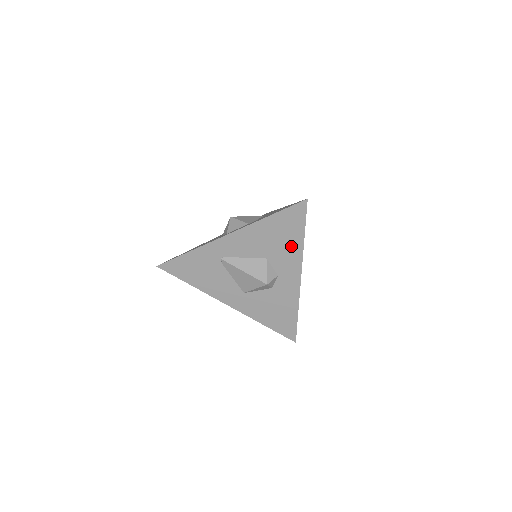
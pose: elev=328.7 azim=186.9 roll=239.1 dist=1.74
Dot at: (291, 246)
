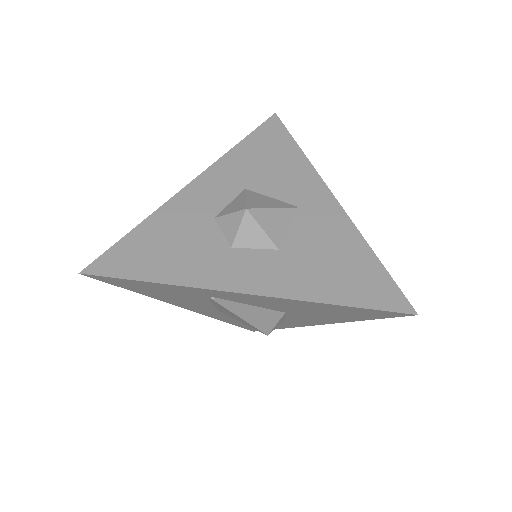
Dot at: (334, 318)
